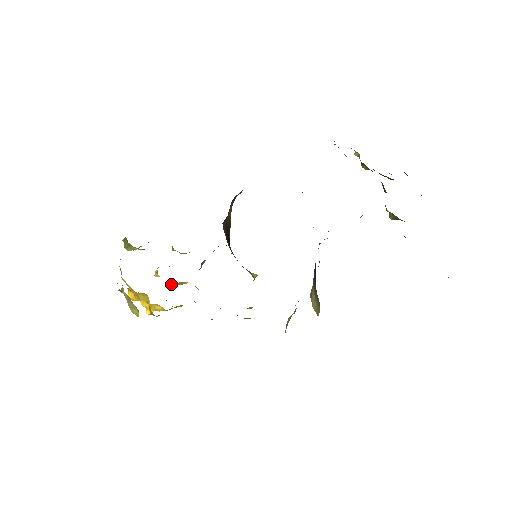
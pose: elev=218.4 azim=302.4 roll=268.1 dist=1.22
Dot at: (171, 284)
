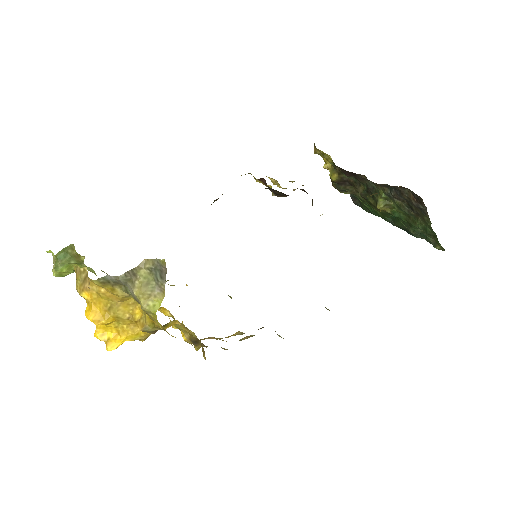
Dot at: occluded
